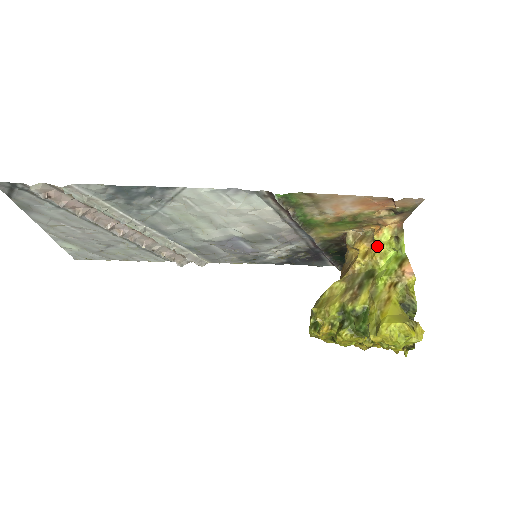
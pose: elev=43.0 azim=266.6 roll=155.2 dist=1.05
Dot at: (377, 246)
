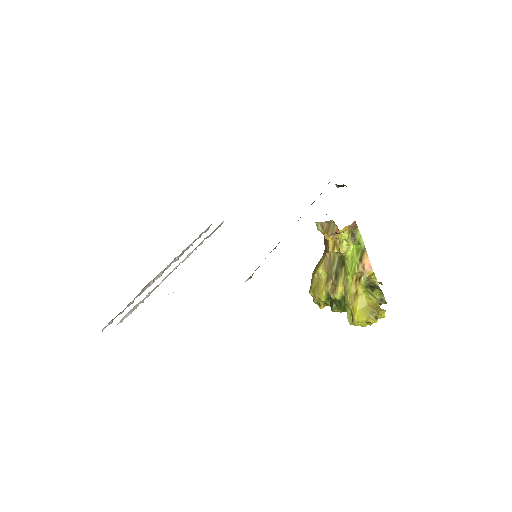
Dot at: (340, 242)
